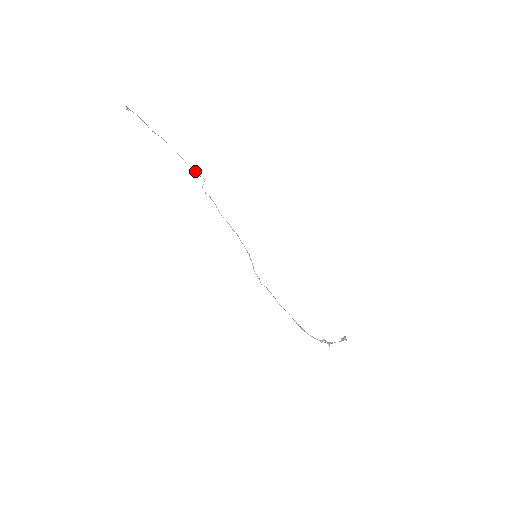
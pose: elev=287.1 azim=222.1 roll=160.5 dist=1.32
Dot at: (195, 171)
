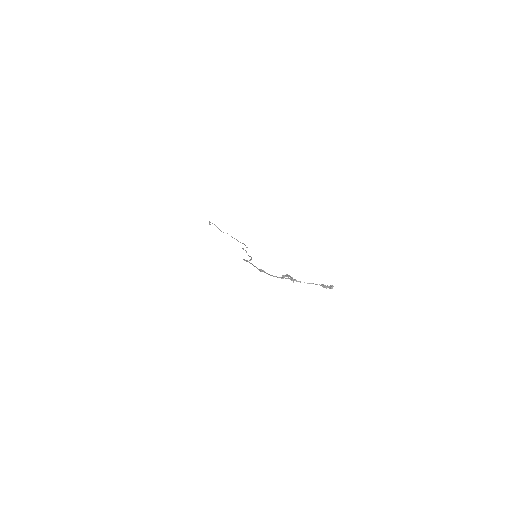
Dot at: occluded
